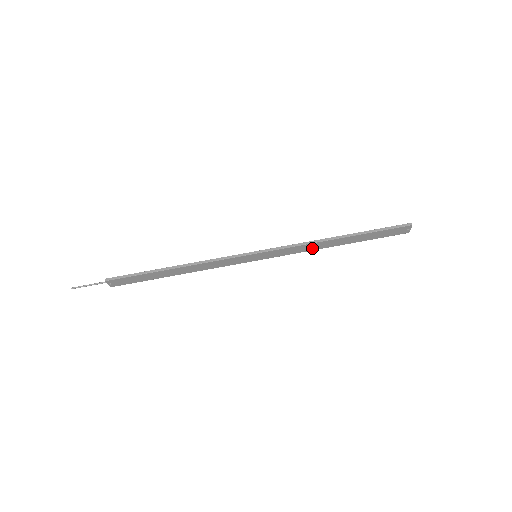
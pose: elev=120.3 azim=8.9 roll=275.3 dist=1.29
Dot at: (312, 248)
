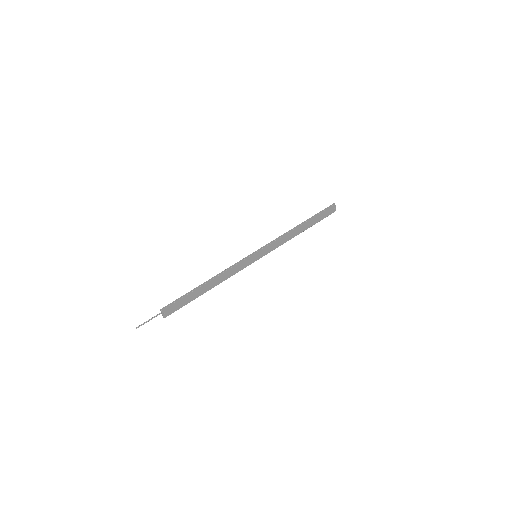
Dot at: (287, 239)
